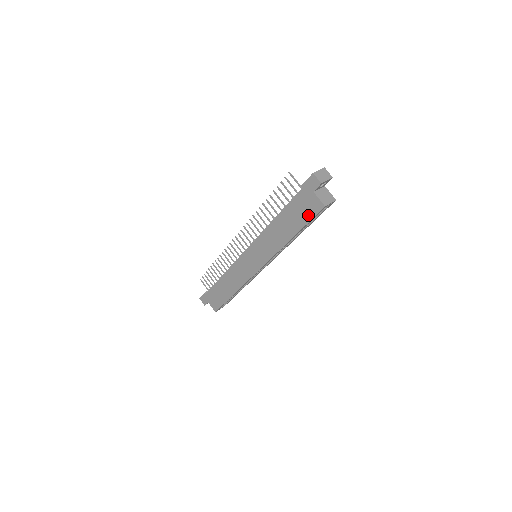
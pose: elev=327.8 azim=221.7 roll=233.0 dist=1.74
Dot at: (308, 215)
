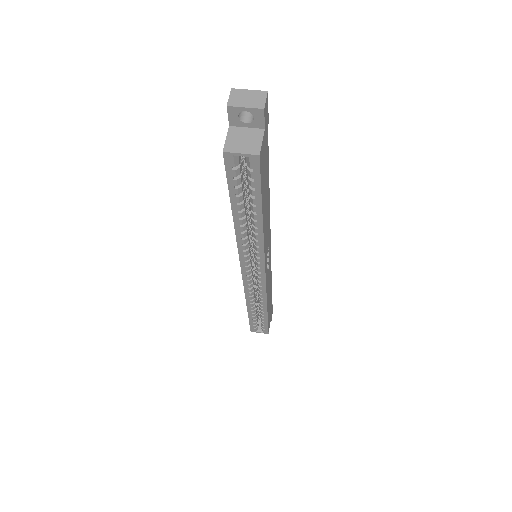
Dot at: occluded
